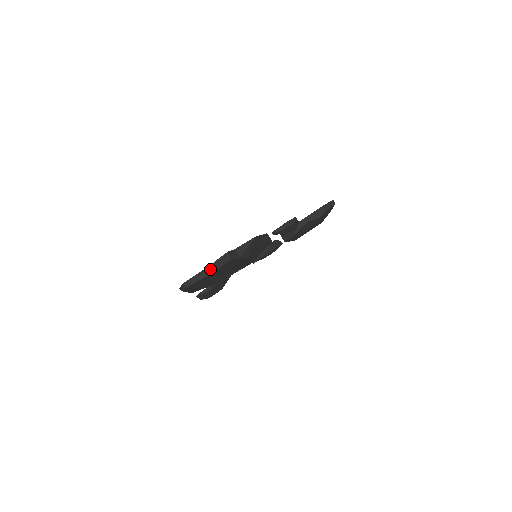
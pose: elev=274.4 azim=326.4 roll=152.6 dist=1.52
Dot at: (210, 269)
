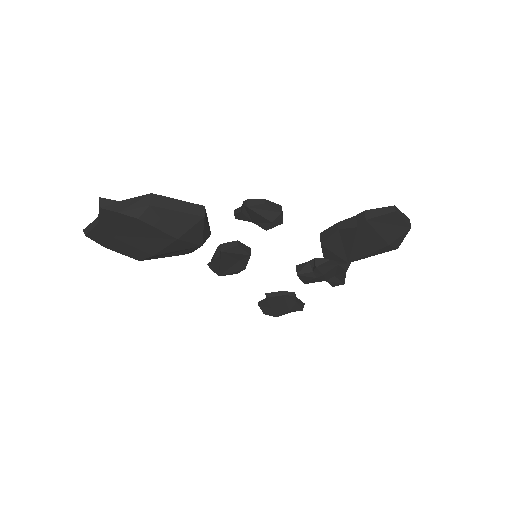
Dot at: occluded
